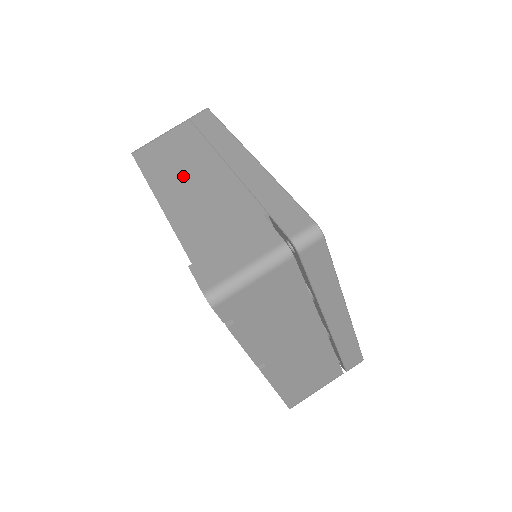
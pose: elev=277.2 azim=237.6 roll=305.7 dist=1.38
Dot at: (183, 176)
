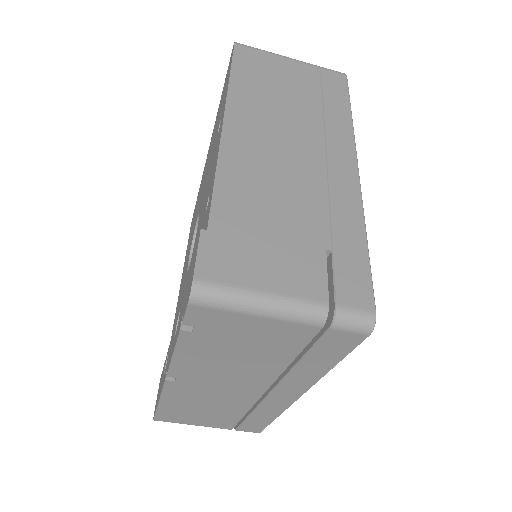
Dot at: (271, 120)
